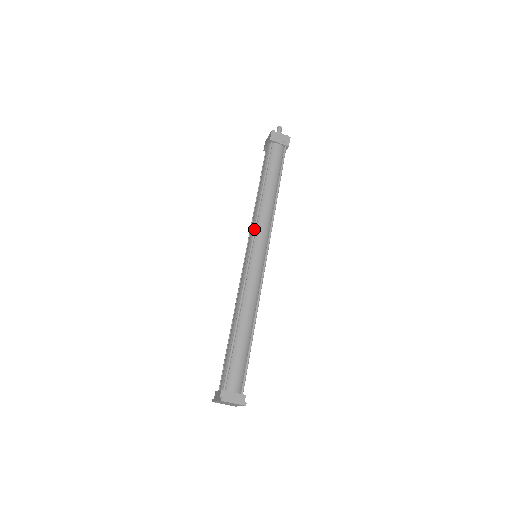
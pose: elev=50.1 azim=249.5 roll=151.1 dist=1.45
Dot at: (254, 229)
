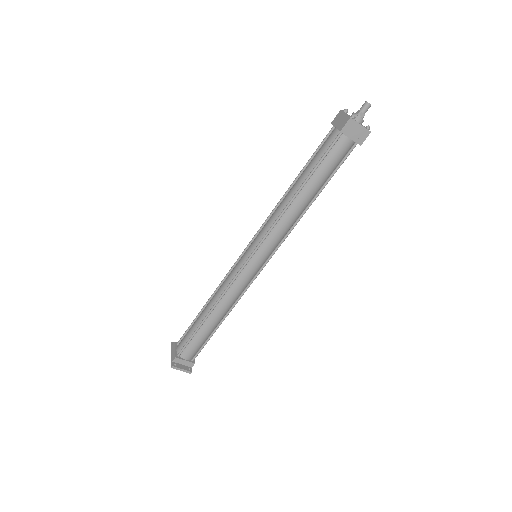
Dot at: (264, 237)
